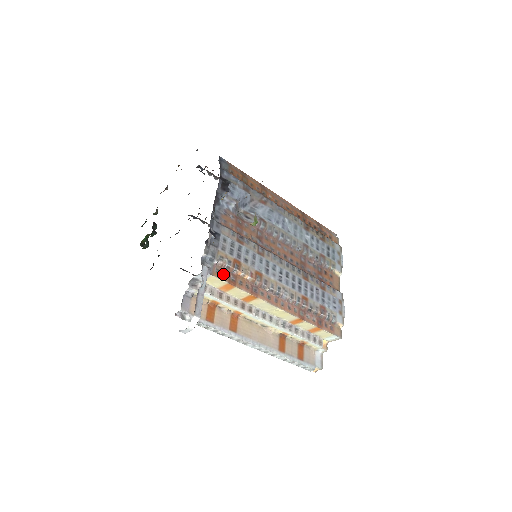
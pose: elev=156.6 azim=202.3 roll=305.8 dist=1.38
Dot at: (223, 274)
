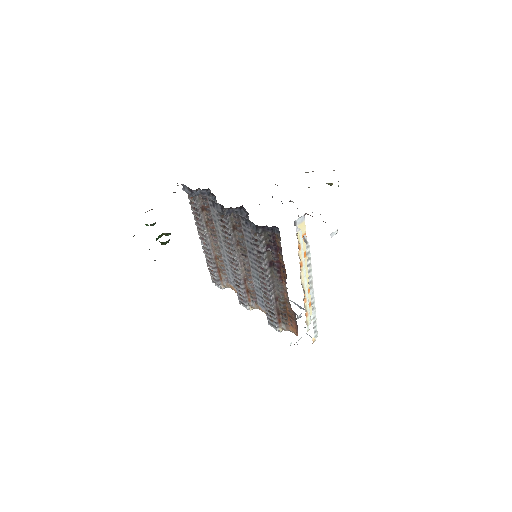
Dot at: occluded
